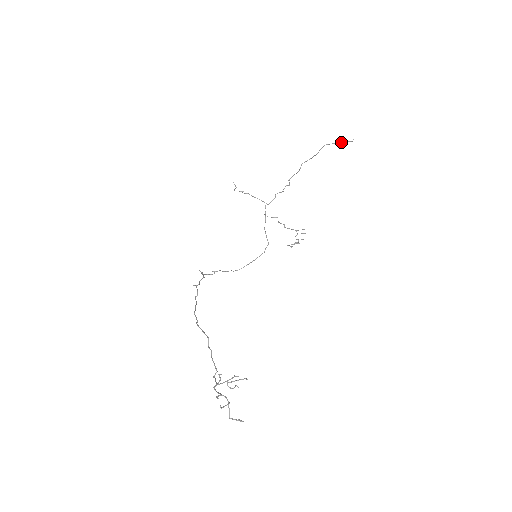
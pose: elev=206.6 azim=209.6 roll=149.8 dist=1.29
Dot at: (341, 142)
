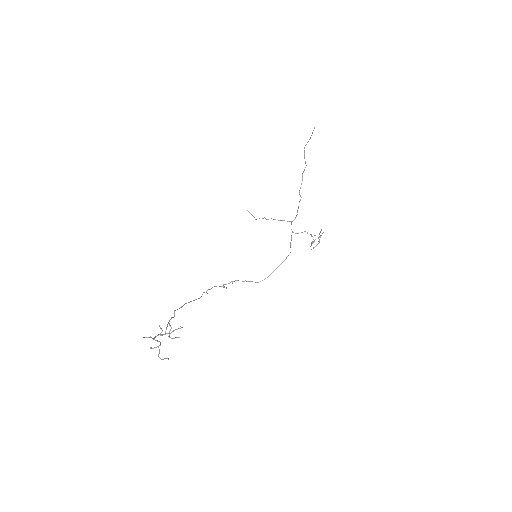
Dot at: (310, 137)
